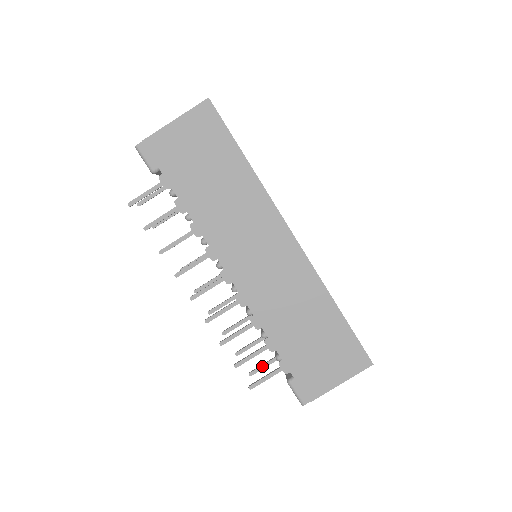
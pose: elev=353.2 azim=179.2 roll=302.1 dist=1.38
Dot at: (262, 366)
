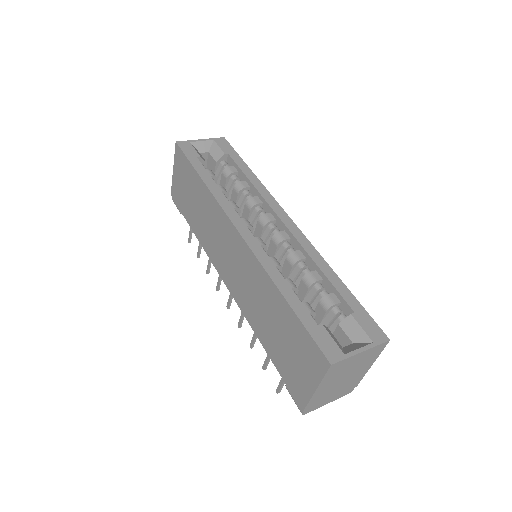
Dot at: occluded
